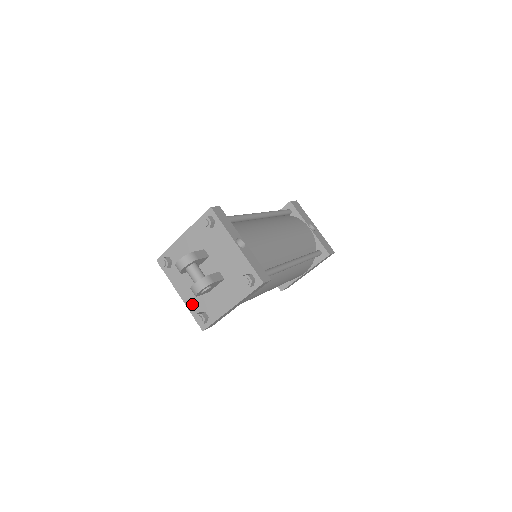
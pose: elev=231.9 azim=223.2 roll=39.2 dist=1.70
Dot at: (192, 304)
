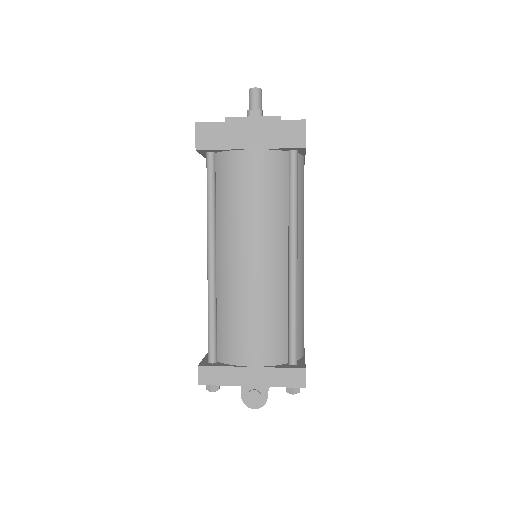
Dot at: occluded
